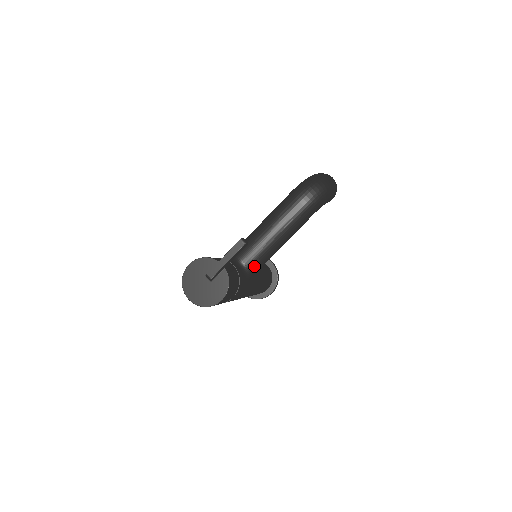
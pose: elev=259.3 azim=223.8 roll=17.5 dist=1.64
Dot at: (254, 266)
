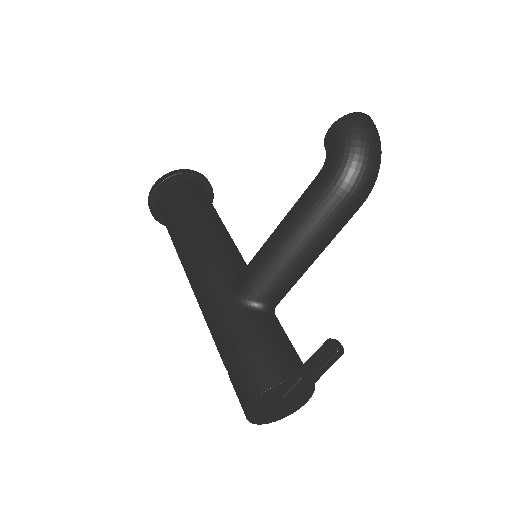
Dot at: (284, 296)
